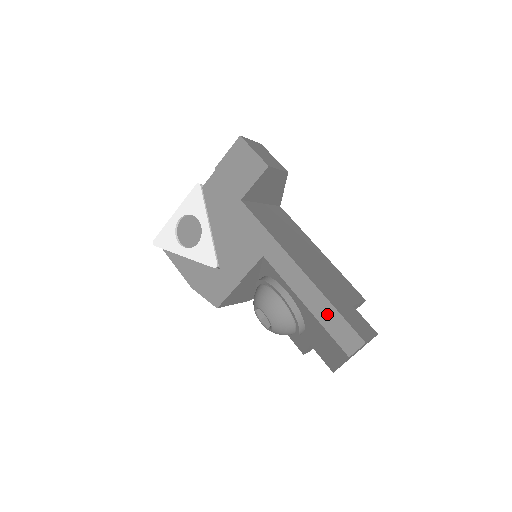
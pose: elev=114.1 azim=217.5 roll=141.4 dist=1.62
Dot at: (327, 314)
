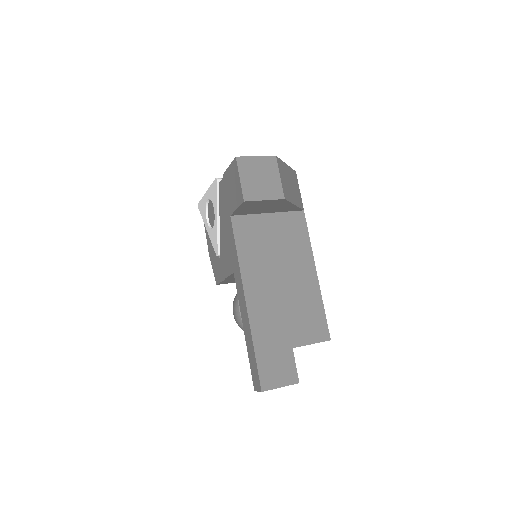
Dot at: (251, 351)
